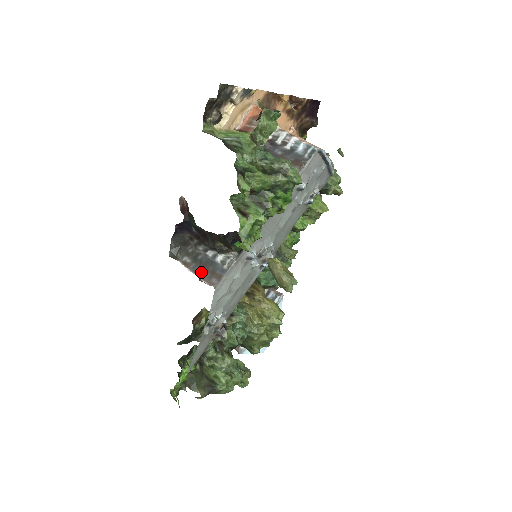
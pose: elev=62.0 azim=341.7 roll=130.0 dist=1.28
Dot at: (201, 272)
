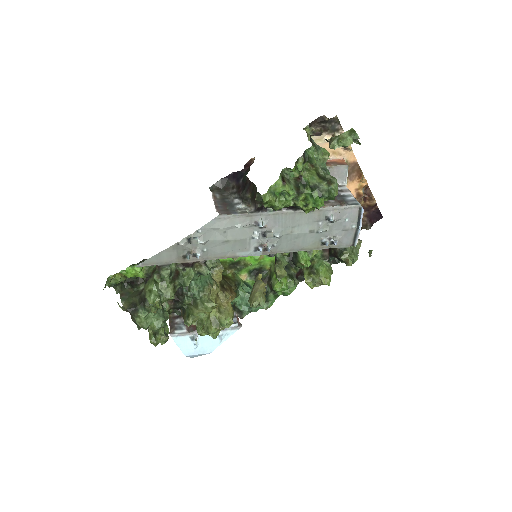
Dot at: (219, 206)
